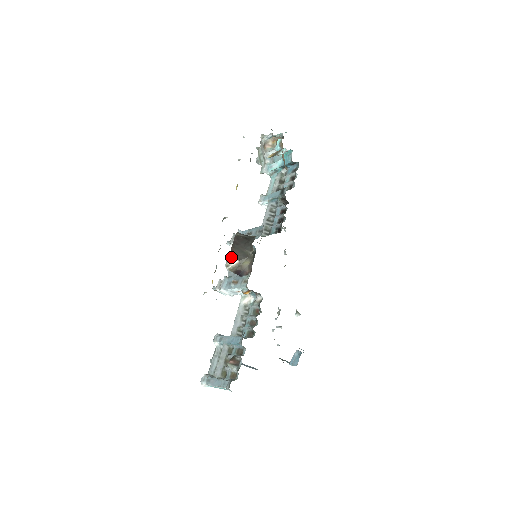
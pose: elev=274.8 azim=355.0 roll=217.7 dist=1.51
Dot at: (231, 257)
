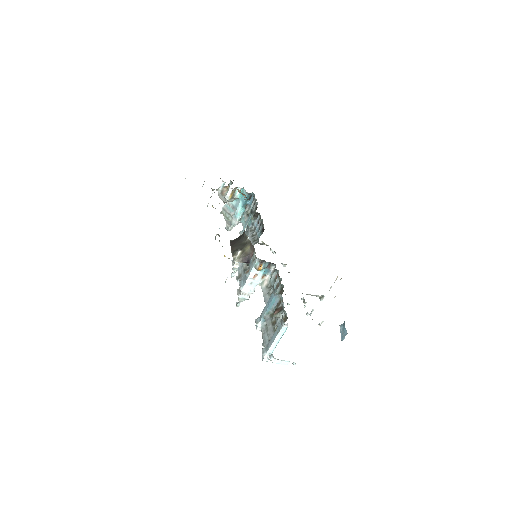
Dot at: (234, 252)
